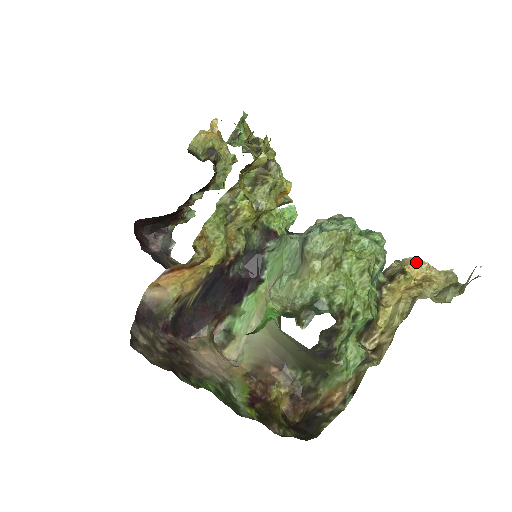
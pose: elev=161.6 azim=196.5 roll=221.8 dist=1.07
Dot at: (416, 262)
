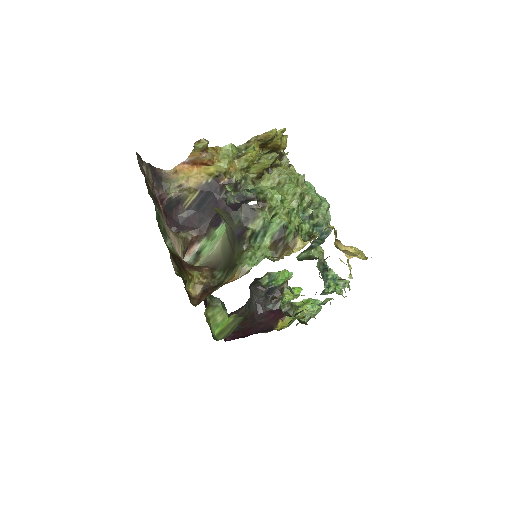
Dot at: (353, 247)
